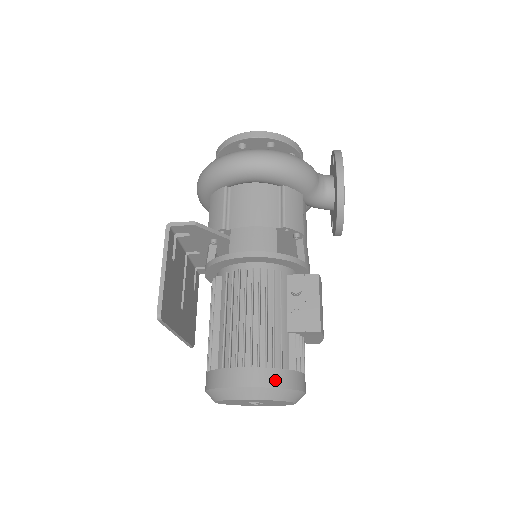
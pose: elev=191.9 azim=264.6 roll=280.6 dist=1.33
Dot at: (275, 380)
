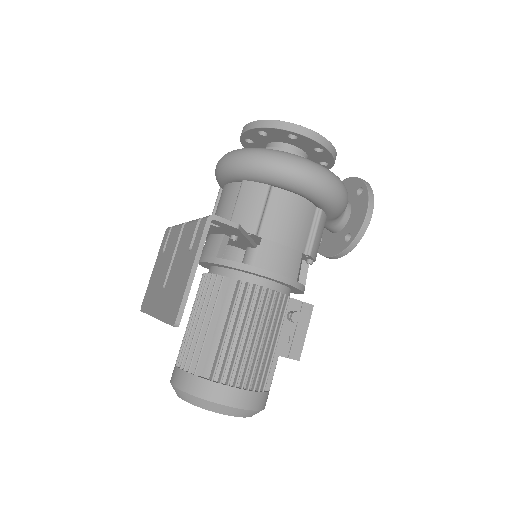
Dot at: (257, 403)
